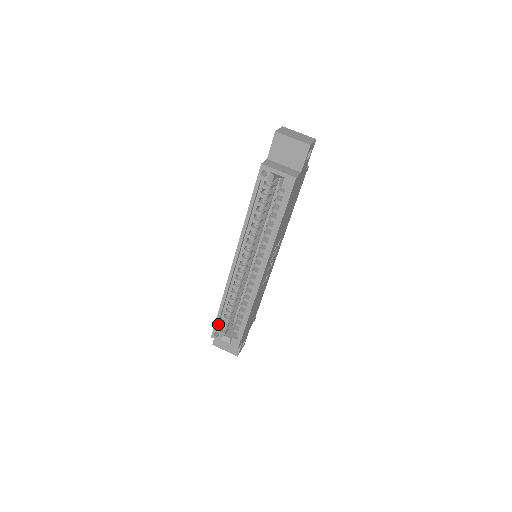
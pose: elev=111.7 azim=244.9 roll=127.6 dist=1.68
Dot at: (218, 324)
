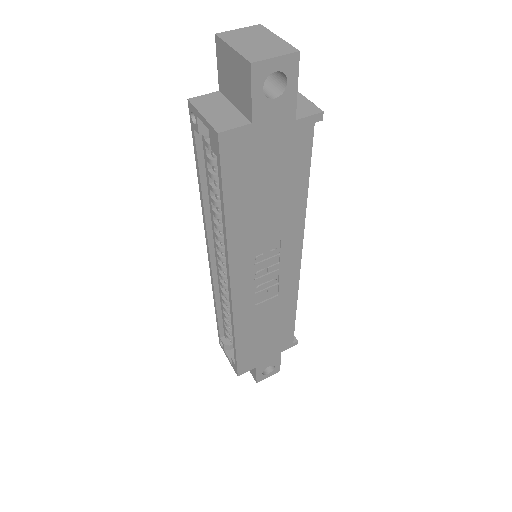
Dot at: (223, 331)
